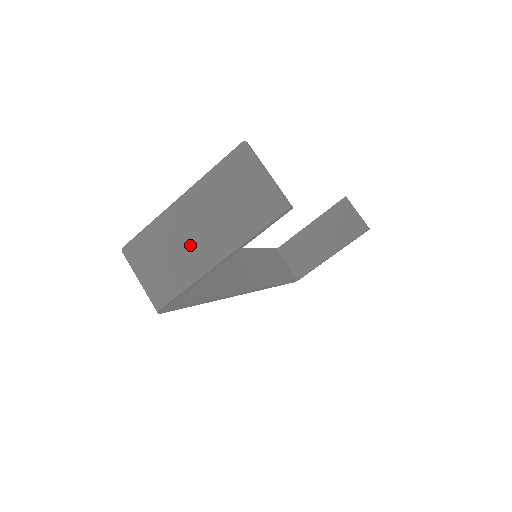
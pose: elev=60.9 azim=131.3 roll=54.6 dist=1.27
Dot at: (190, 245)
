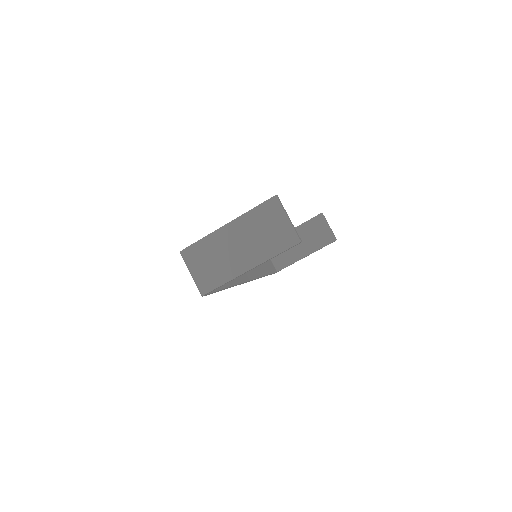
Dot at: (231, 256)
